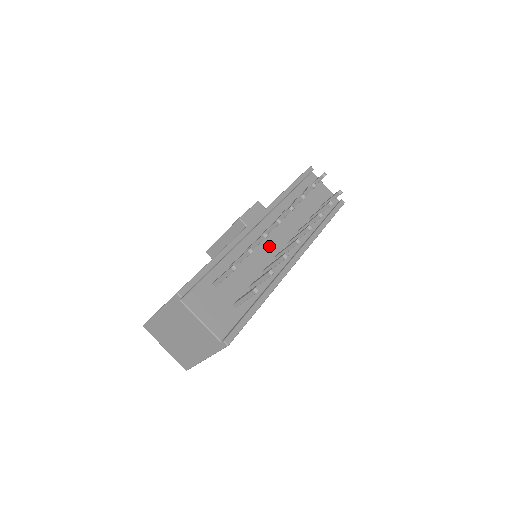
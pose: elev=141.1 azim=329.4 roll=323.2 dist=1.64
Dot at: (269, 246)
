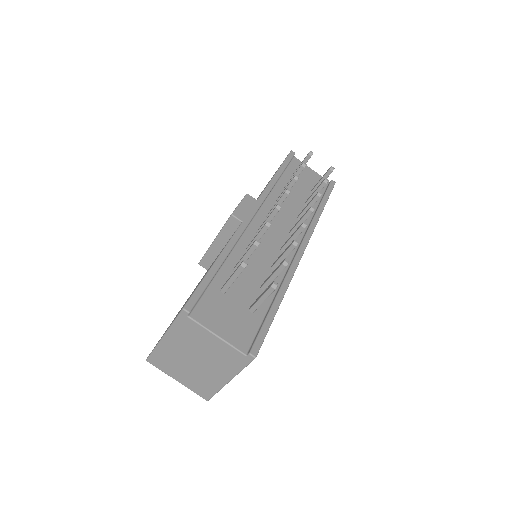
Dot at: (271, 240)
